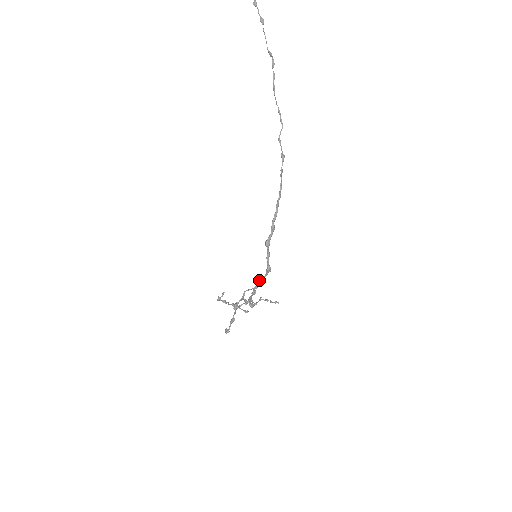
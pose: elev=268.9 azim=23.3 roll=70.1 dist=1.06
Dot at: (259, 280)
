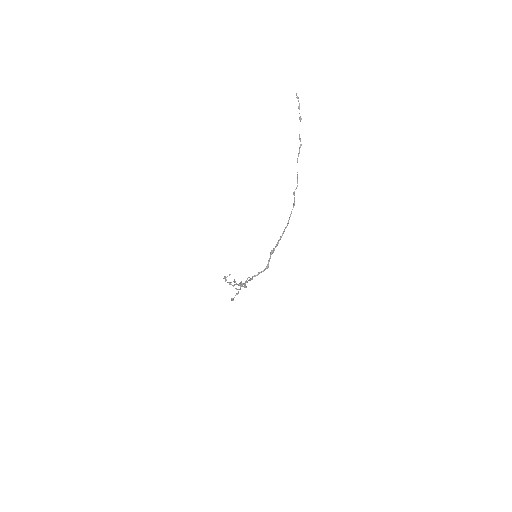
Dot at: (259, 272)
